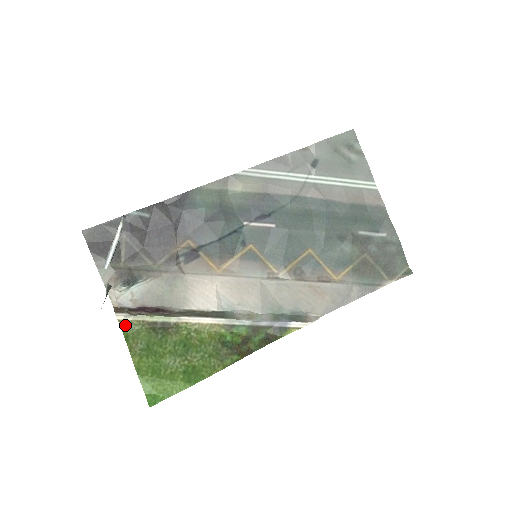
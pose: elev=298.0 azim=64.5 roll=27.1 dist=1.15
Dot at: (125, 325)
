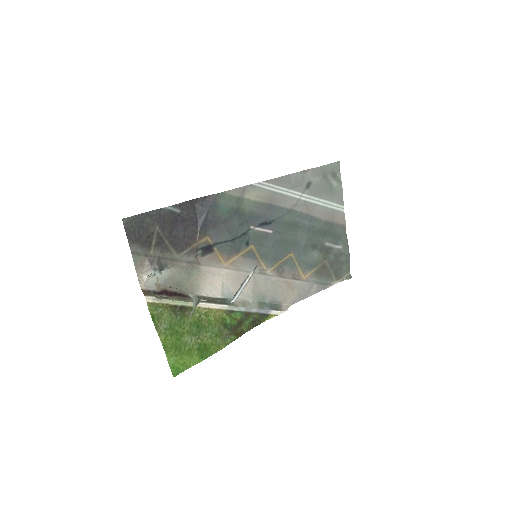
Dot at: (152, 307)
